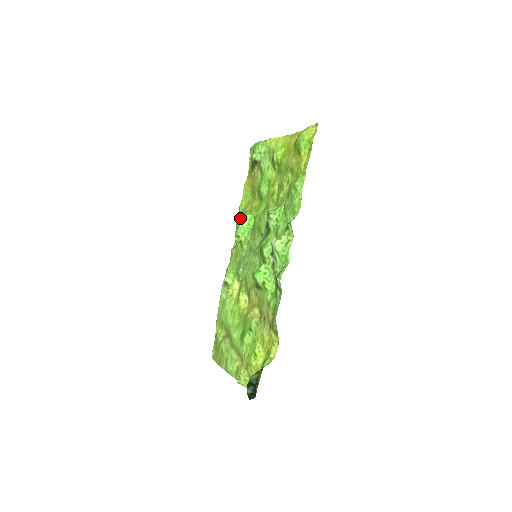
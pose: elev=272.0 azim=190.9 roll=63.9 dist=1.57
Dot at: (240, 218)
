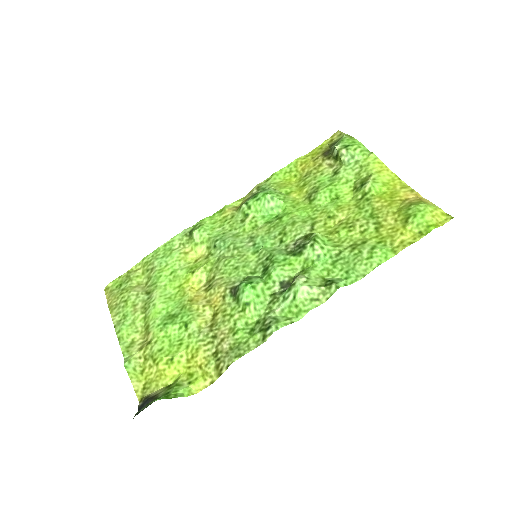
Dot at: (270, 194)
